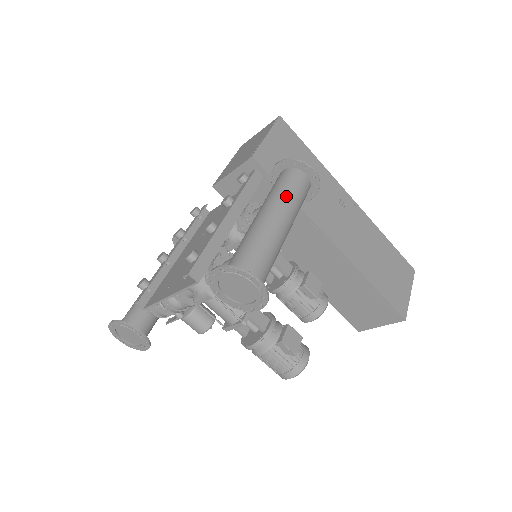
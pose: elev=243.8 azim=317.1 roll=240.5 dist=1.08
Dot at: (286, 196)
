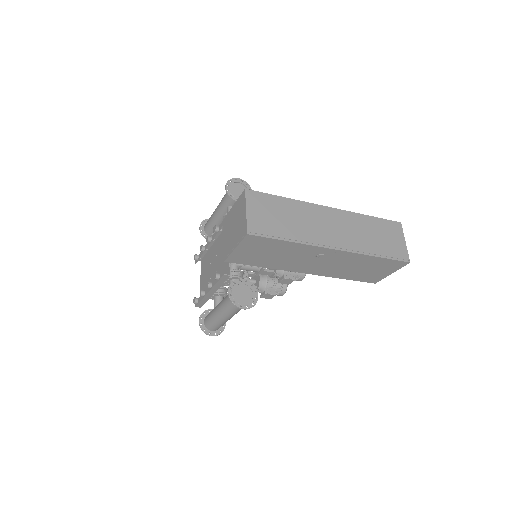
Dot at: (229, 311)
